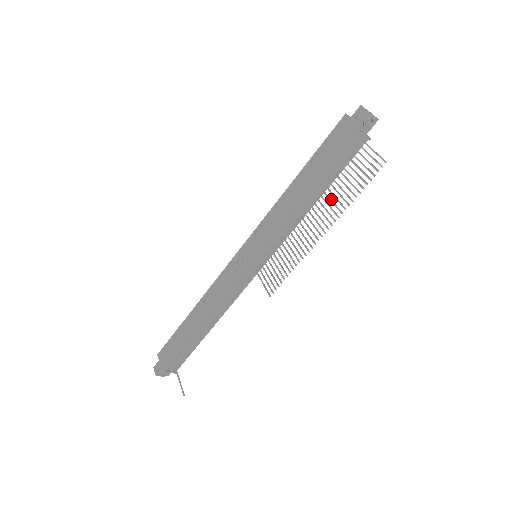
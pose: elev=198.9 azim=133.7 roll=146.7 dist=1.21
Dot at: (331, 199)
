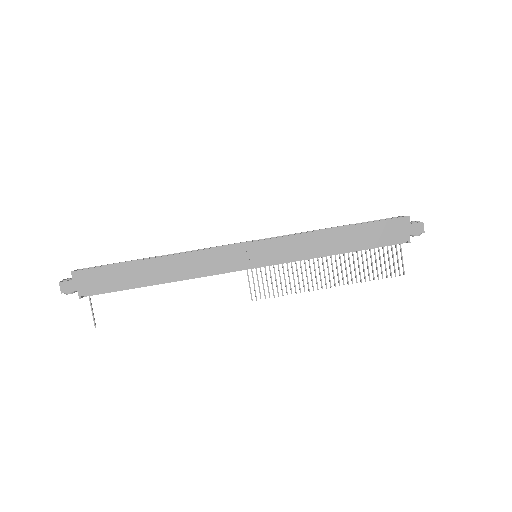
Dot at: (350, 264)
